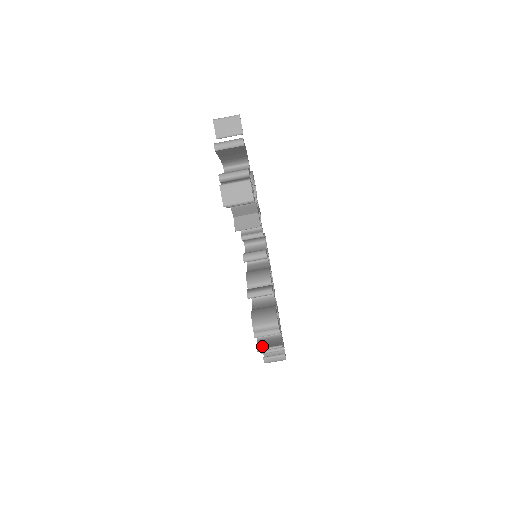
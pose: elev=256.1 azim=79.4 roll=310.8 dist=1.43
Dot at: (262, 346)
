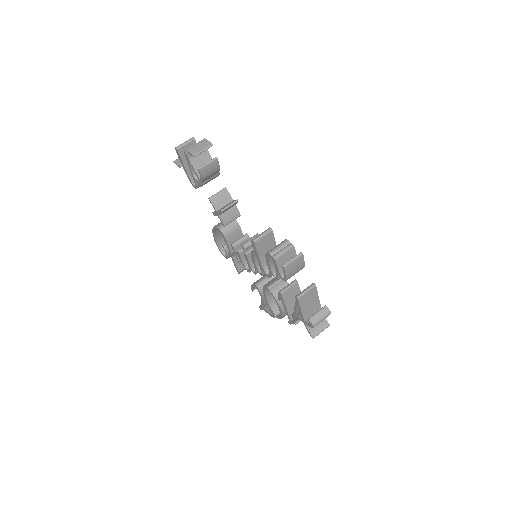
Dot at: (287, 266)
